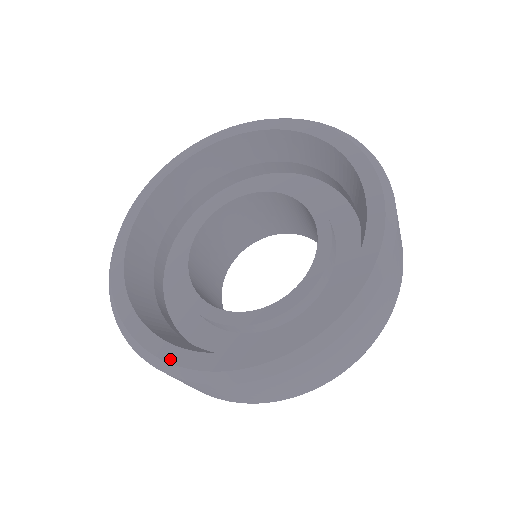
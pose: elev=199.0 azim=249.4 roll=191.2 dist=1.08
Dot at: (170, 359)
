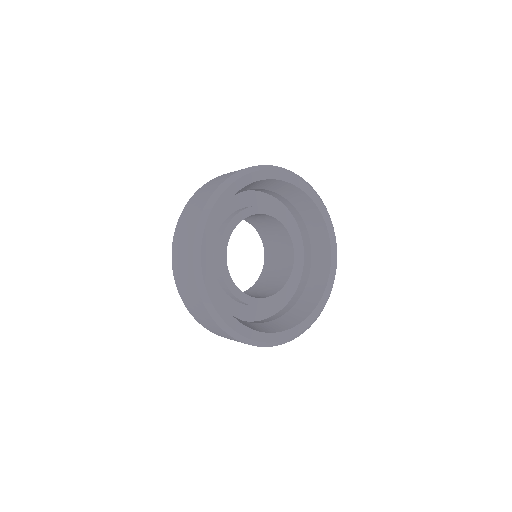
Dot at: (251, 337)
